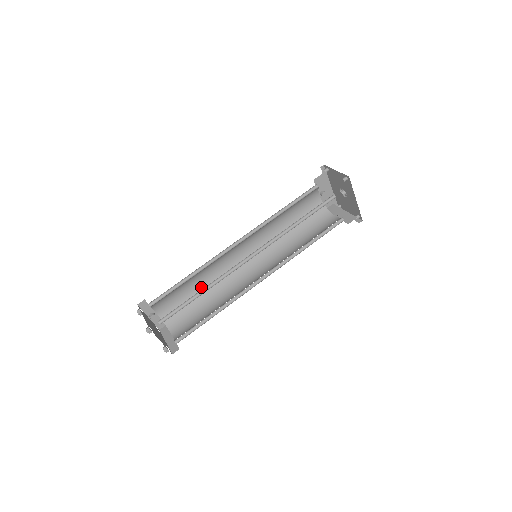
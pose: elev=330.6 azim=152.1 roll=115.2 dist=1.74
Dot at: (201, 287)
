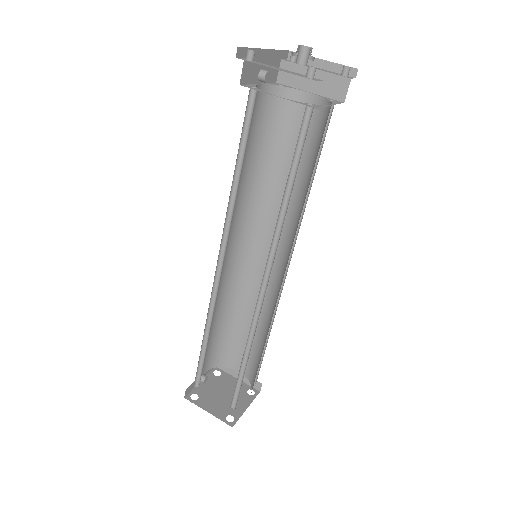
Dot at: (219, 317)
